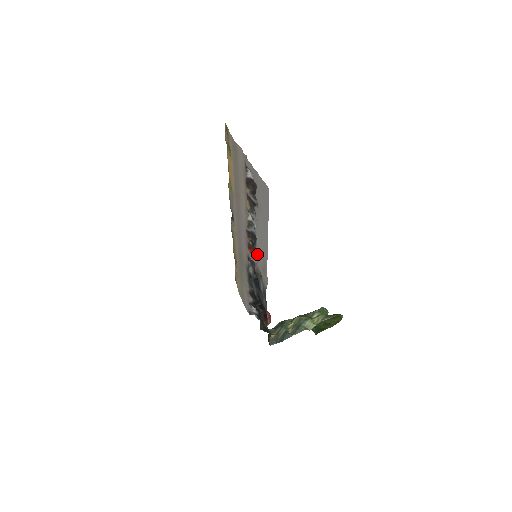
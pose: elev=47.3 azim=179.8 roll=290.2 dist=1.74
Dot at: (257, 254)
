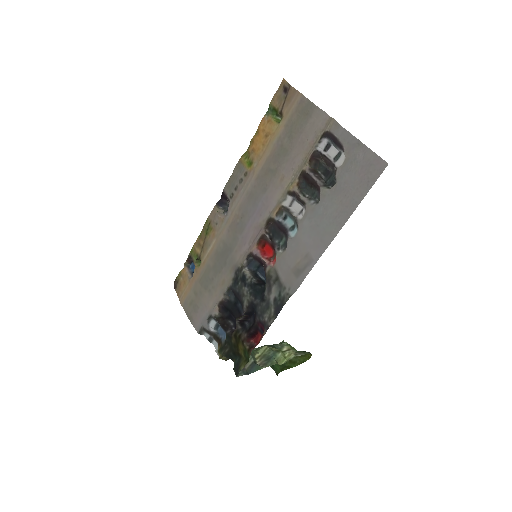
Dot at: (286, 250)
